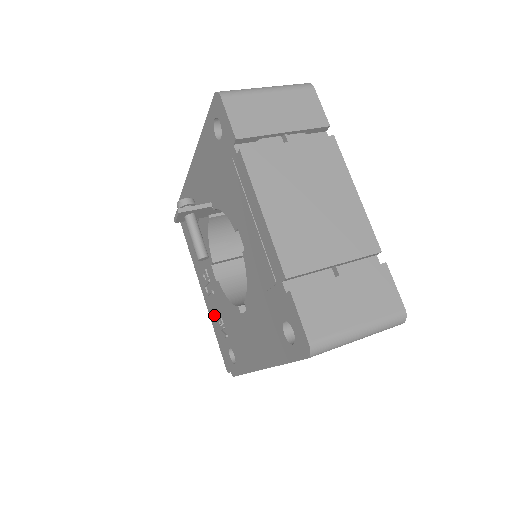
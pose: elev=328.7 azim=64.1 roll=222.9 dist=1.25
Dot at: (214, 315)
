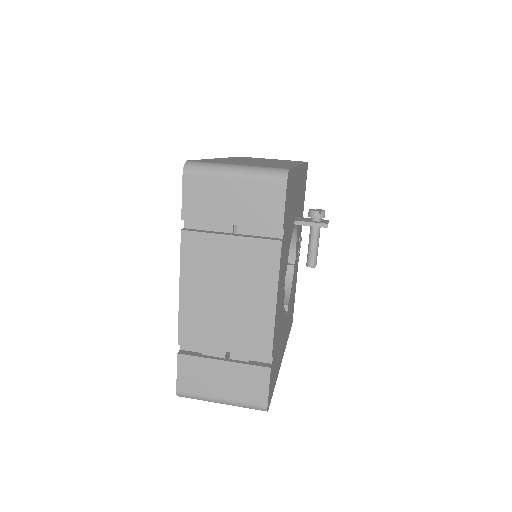
Dot at: occluded
